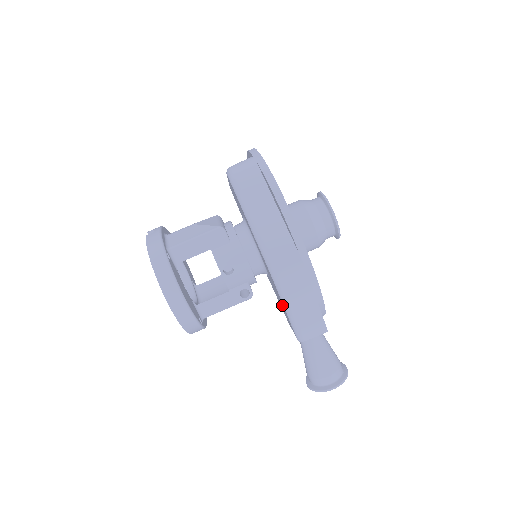
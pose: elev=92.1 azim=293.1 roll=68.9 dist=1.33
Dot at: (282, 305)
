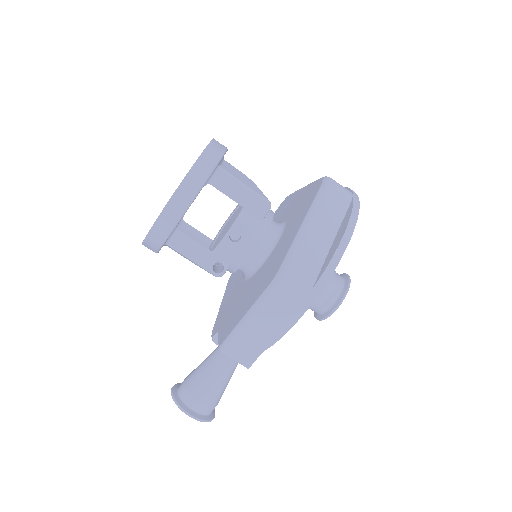
Dot at: (241, 308)
